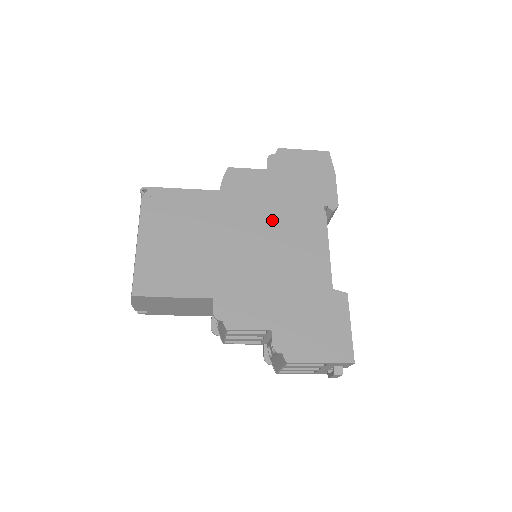
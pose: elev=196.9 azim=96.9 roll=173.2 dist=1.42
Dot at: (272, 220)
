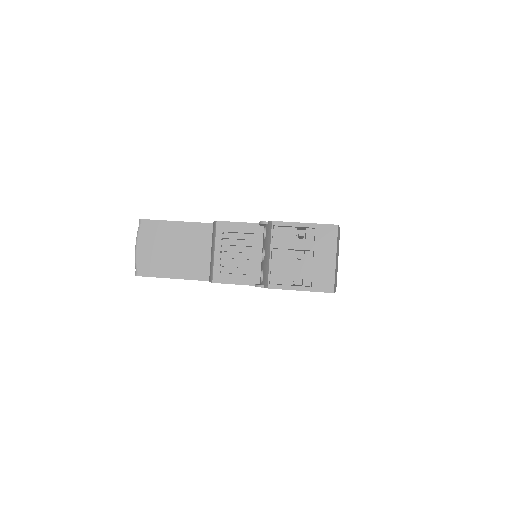
Dot at: occluded
